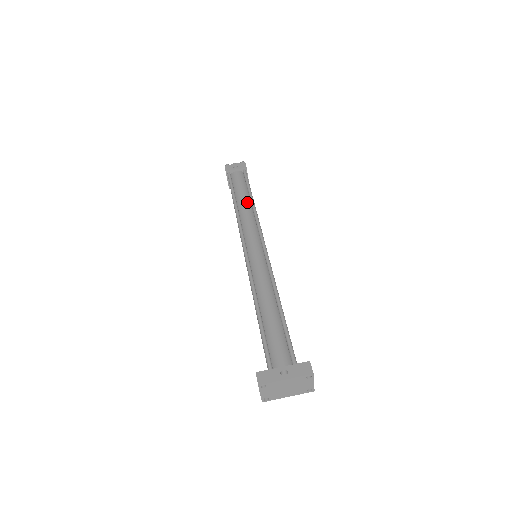
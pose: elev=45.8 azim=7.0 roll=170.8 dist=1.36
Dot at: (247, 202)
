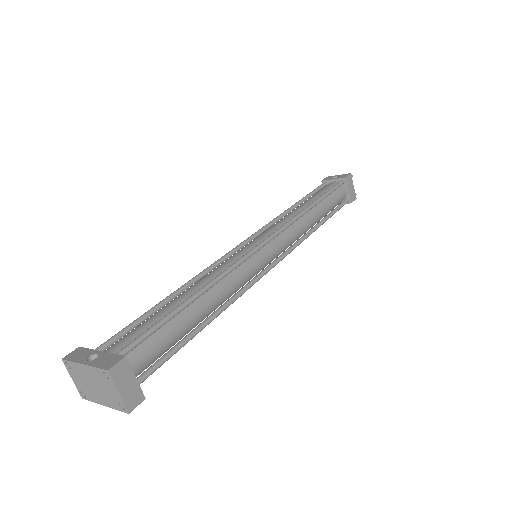
Dot at: (305, 206)
